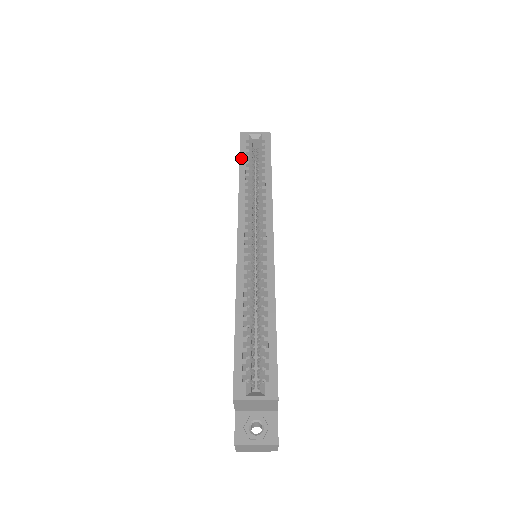
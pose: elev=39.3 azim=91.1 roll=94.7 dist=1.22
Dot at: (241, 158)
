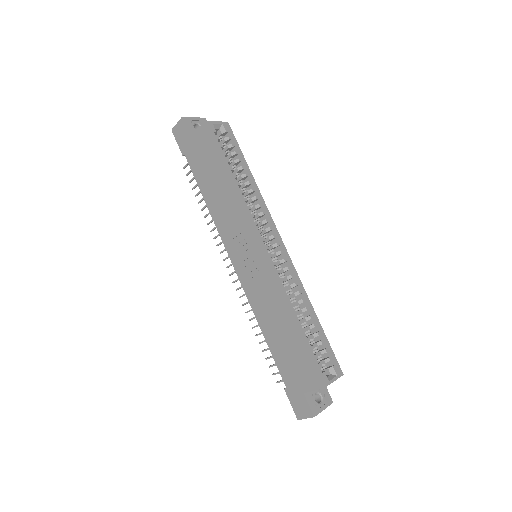
Dot at: (221, 155)
